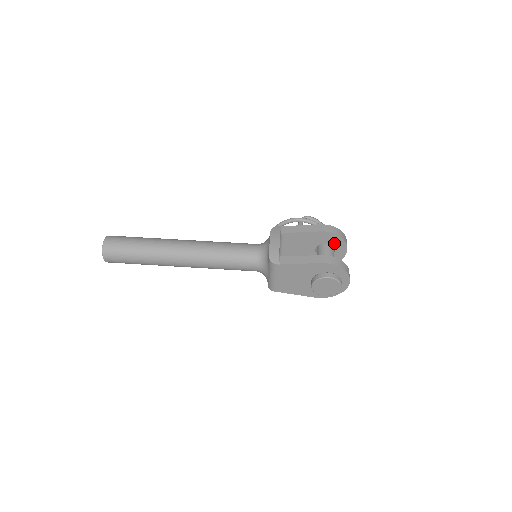
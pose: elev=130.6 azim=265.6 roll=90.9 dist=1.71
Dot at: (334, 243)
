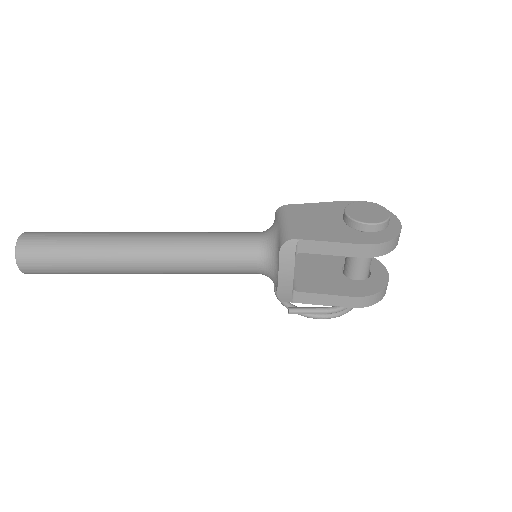
Dot at: occluded
